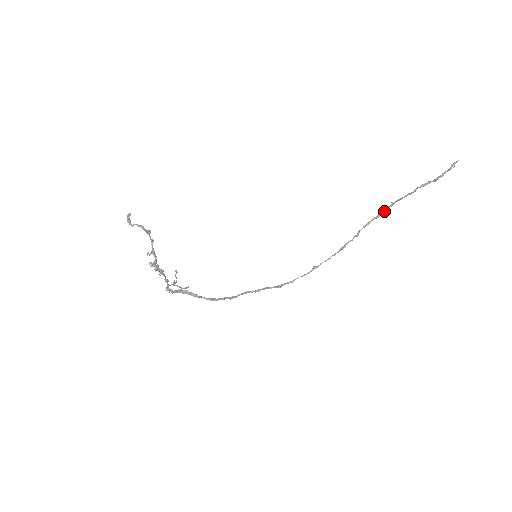
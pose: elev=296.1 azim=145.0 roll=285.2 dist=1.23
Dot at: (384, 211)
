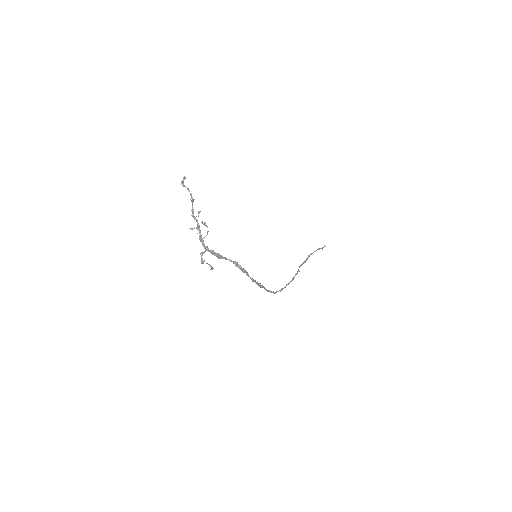
Dot at: (306, 260)
